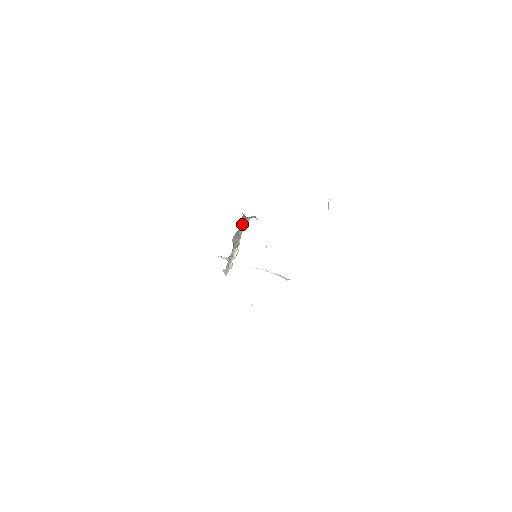
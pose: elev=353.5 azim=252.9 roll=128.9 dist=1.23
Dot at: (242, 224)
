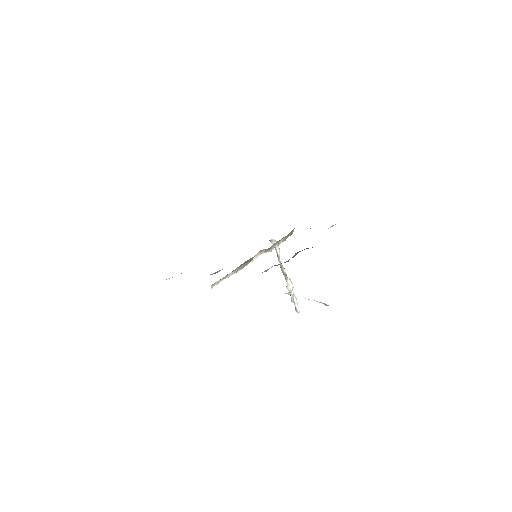
Dot at: (276, 251)
